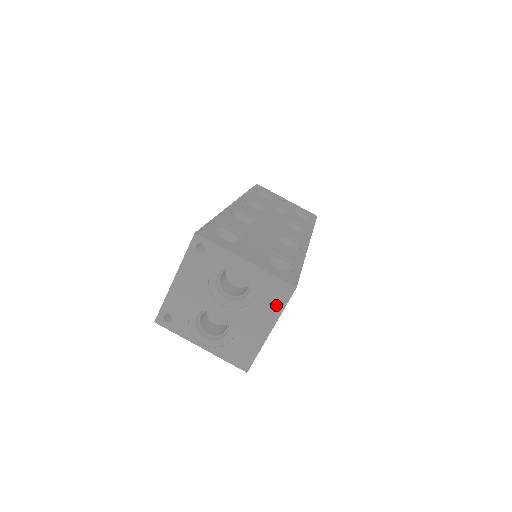
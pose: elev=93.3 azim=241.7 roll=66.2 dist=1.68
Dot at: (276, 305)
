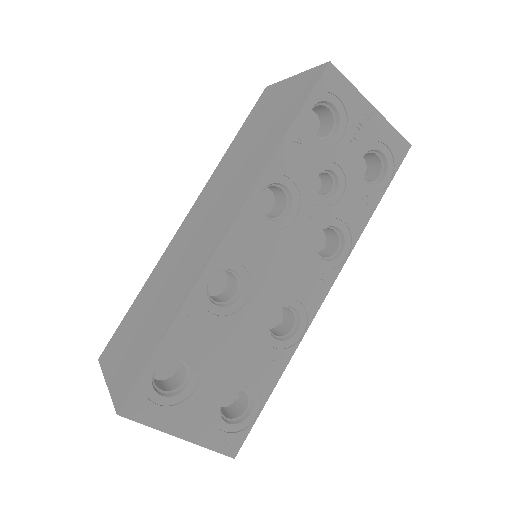
Dot at: occluded
